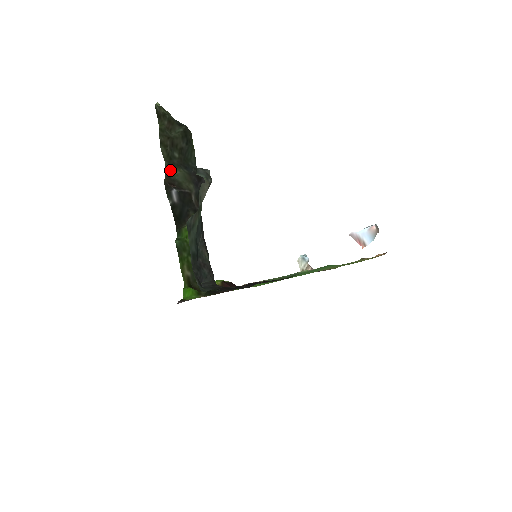
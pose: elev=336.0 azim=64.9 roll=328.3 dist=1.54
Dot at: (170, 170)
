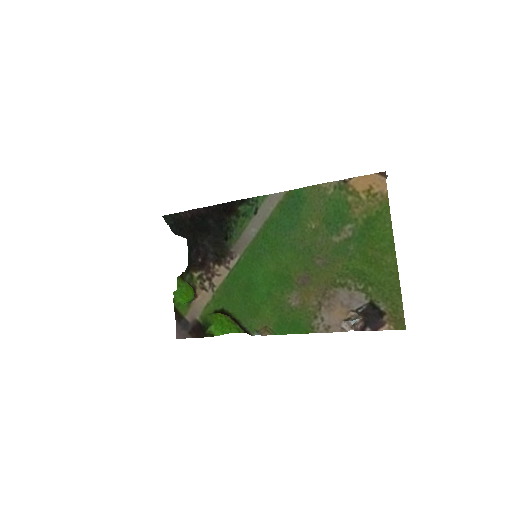
Dot at: occluded
